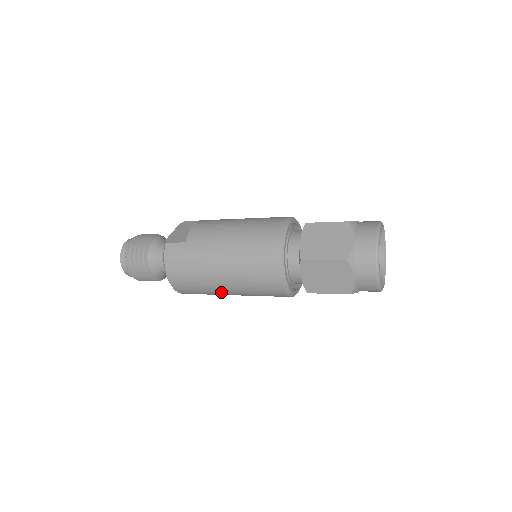
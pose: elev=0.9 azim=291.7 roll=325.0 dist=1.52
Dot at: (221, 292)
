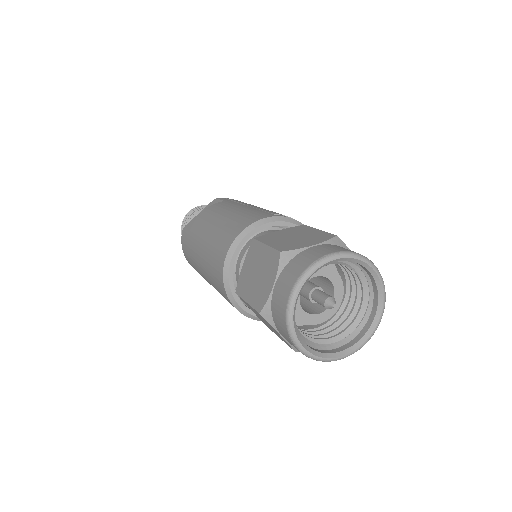
Dot at: occluded
